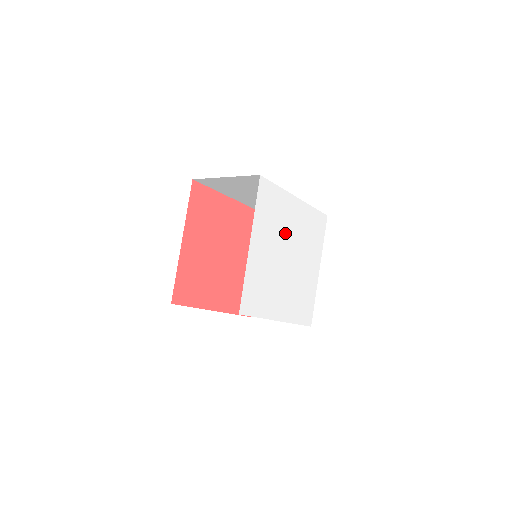
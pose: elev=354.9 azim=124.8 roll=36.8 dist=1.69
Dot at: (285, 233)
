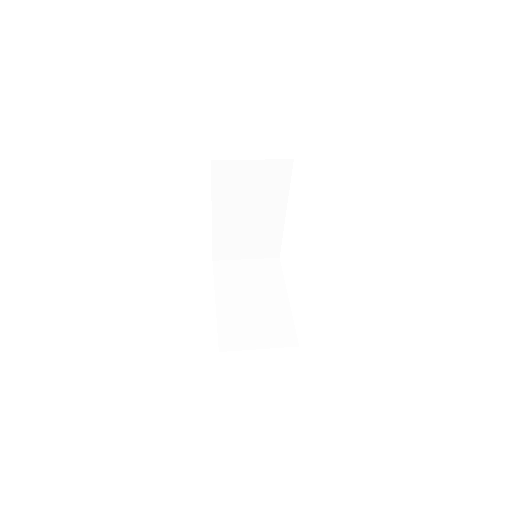
Dot at: occluded
